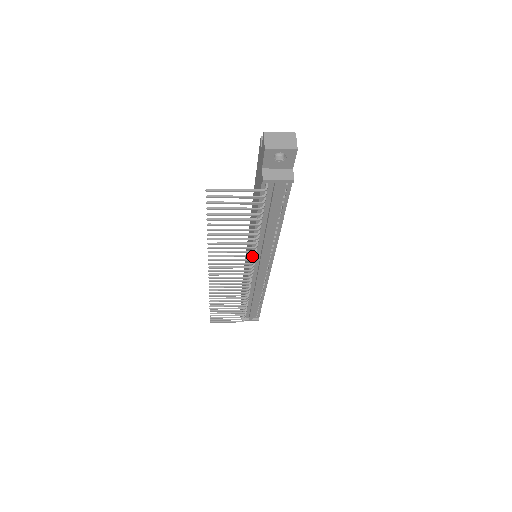
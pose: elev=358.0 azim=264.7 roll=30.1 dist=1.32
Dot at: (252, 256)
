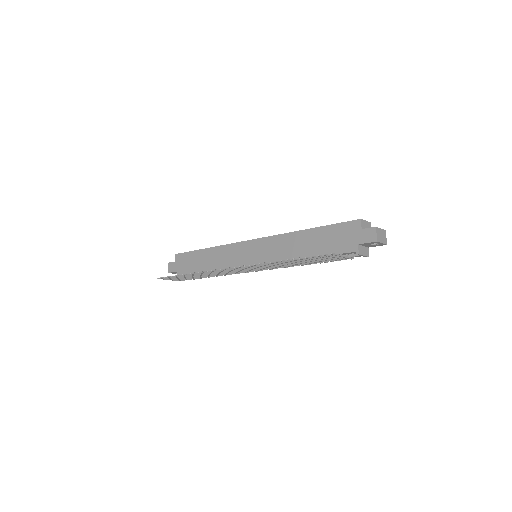
Dot at: occluded
